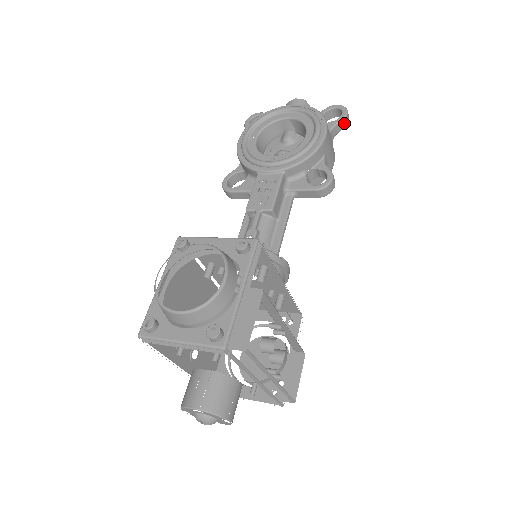
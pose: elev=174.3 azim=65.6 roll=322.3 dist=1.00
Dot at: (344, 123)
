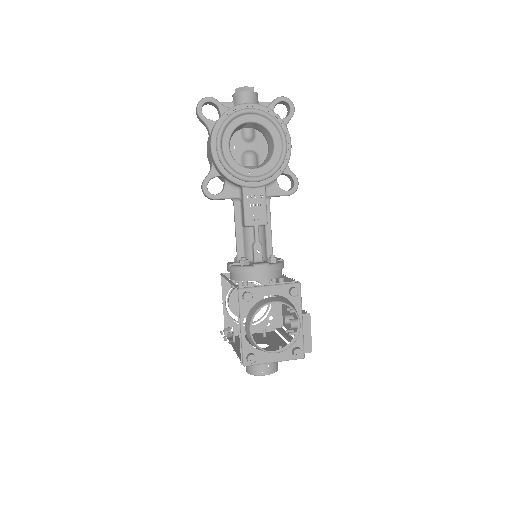
Dot at: (291, 117)
